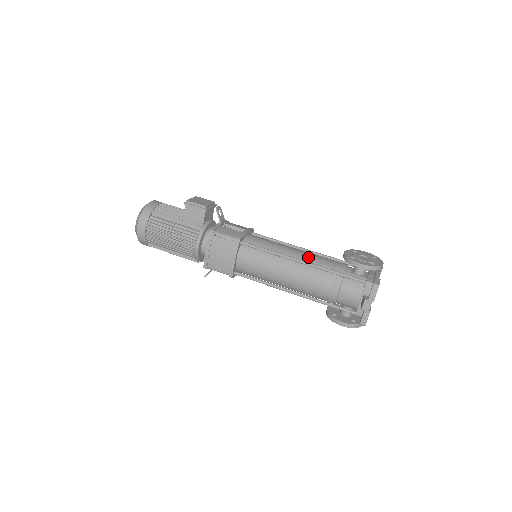
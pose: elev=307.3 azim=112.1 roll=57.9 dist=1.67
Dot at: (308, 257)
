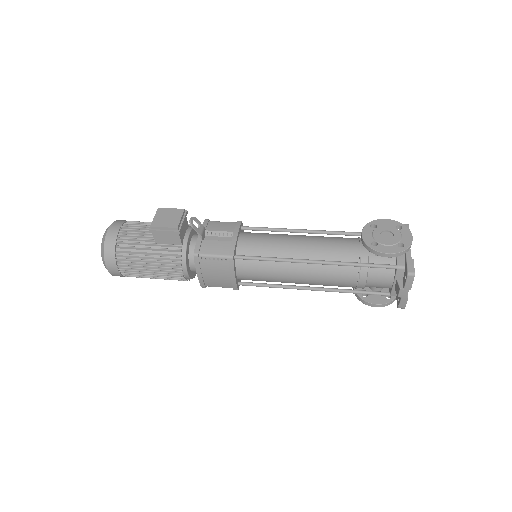
Dot at: (319, 250)
